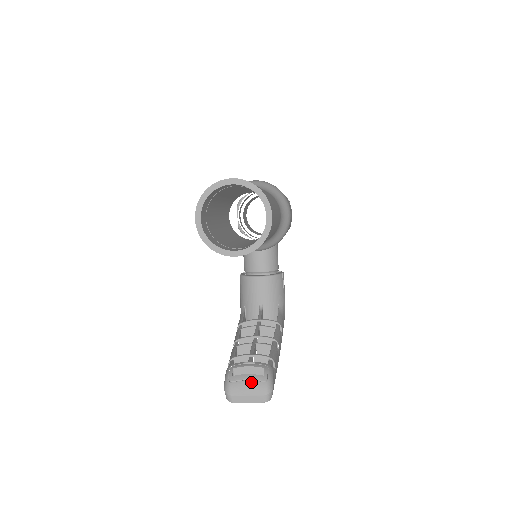
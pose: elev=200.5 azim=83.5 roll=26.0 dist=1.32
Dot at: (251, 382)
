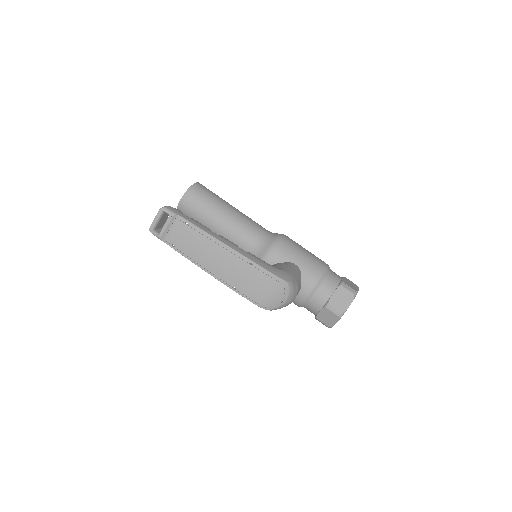
Dot at: occluded
